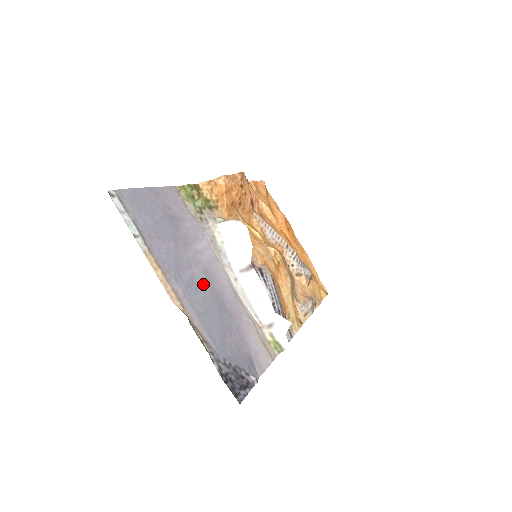
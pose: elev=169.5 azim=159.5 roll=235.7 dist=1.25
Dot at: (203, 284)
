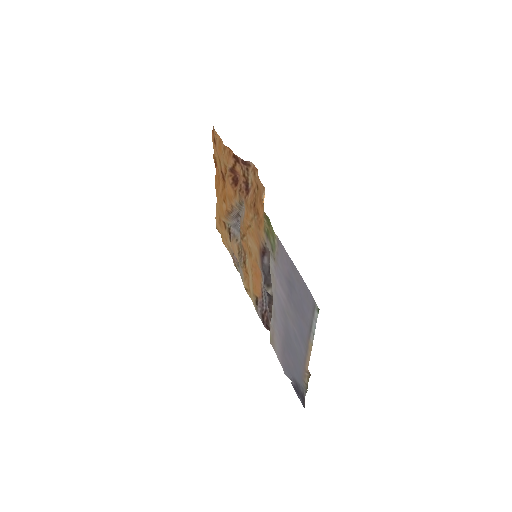
Dot at: (291, 331)
